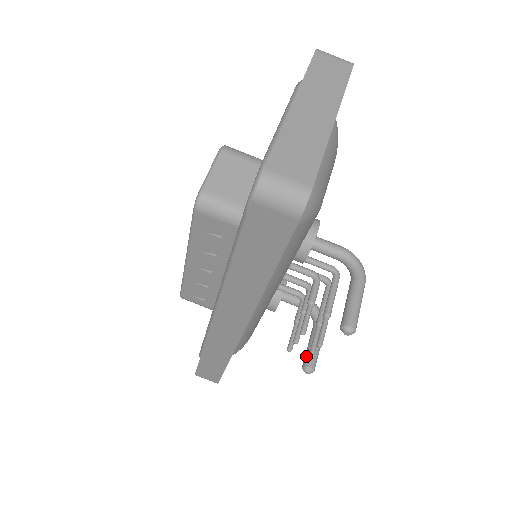
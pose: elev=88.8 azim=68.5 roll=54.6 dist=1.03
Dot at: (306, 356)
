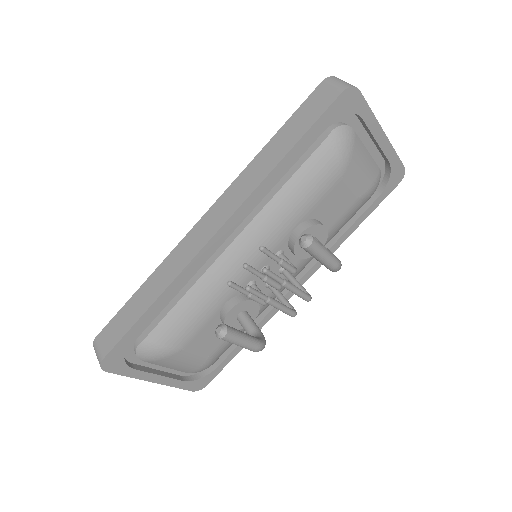
Dot at: occluded
